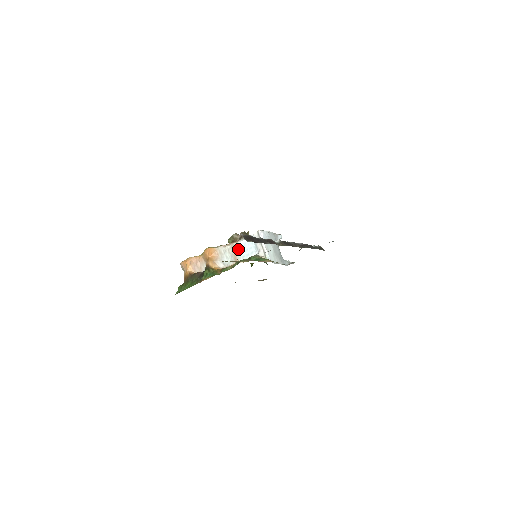
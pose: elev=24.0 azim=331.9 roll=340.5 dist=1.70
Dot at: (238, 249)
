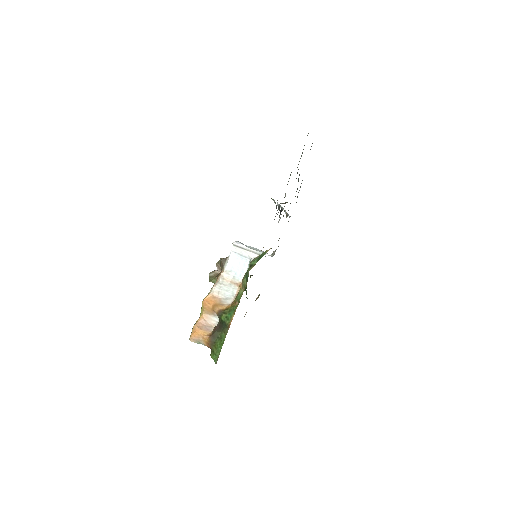
Dot at: (230, 275)
